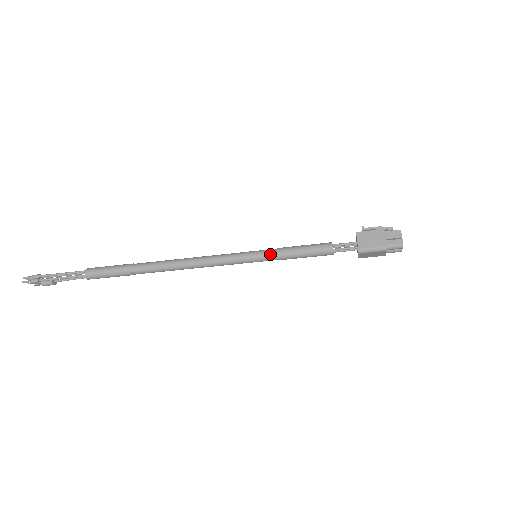
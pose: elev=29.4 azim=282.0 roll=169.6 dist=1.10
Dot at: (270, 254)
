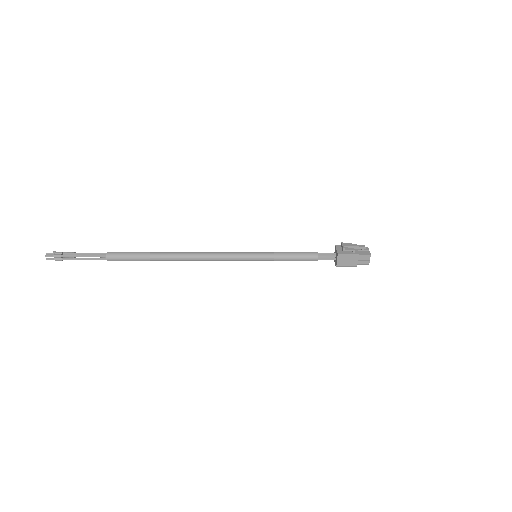
Dot at: (268, 260)
